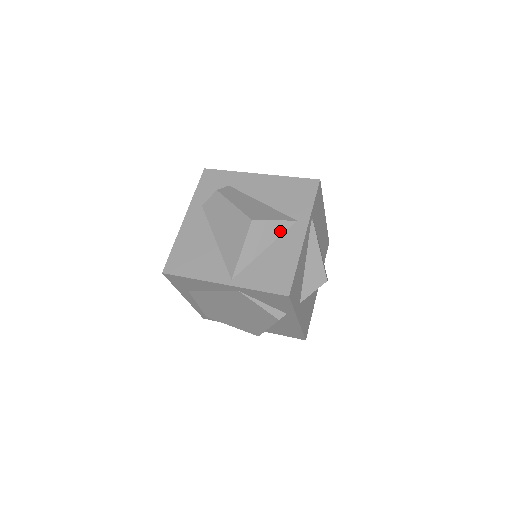
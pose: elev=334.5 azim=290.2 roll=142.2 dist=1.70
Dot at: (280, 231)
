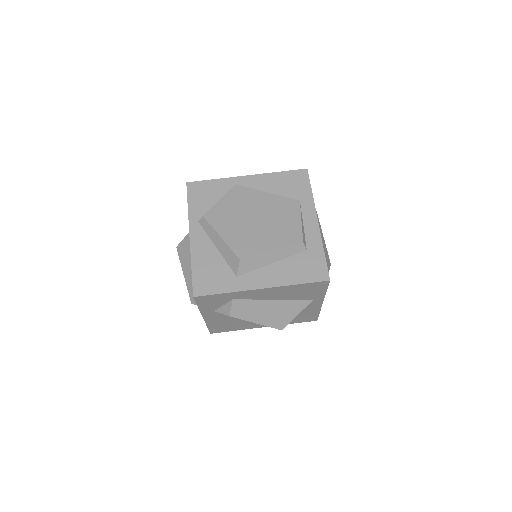
Dot at: occluded
